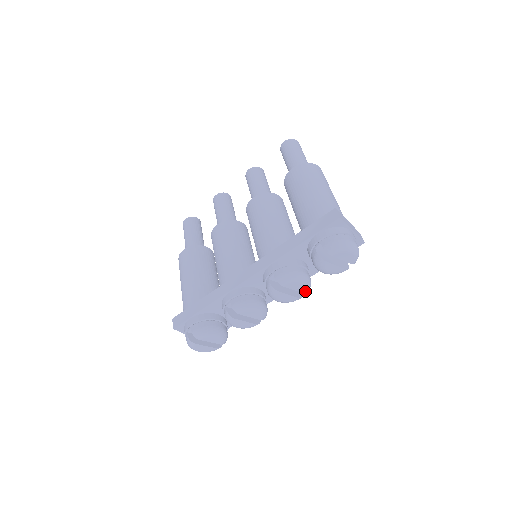
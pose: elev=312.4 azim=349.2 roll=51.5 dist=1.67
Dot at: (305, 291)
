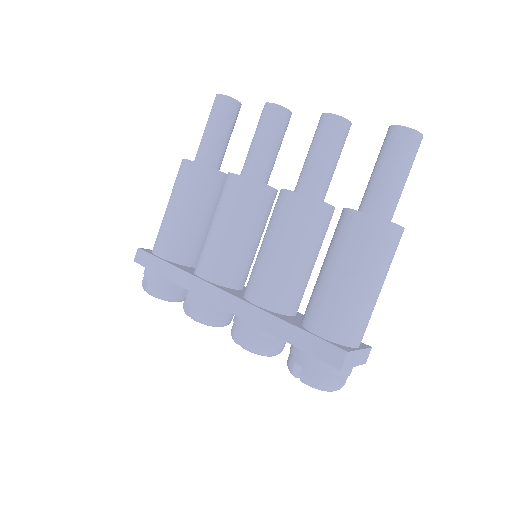
Dot at: occluded
